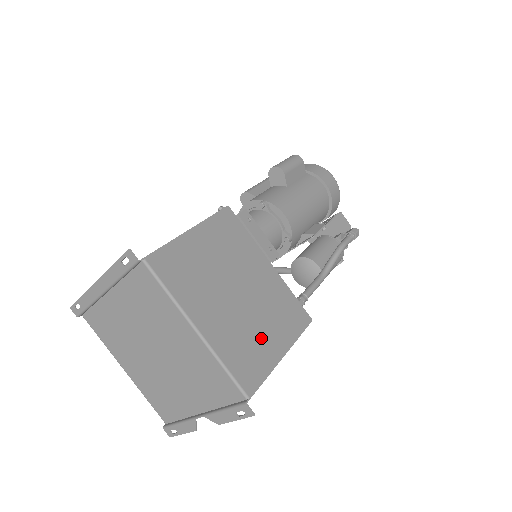
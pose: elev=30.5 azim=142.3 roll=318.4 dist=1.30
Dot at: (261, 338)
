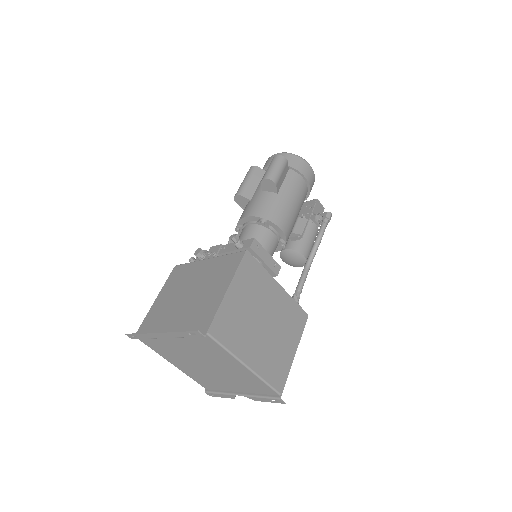
Dot at: (282, 349)
